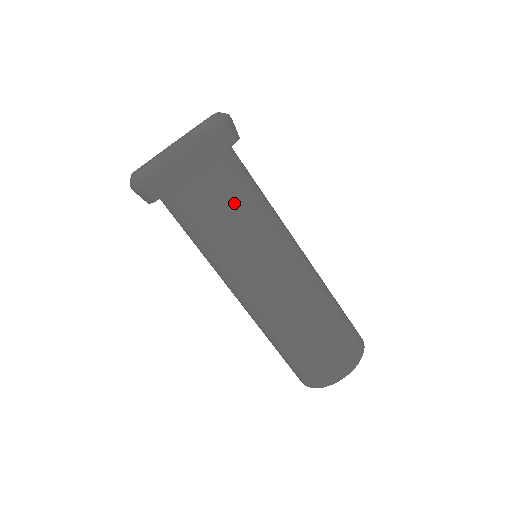
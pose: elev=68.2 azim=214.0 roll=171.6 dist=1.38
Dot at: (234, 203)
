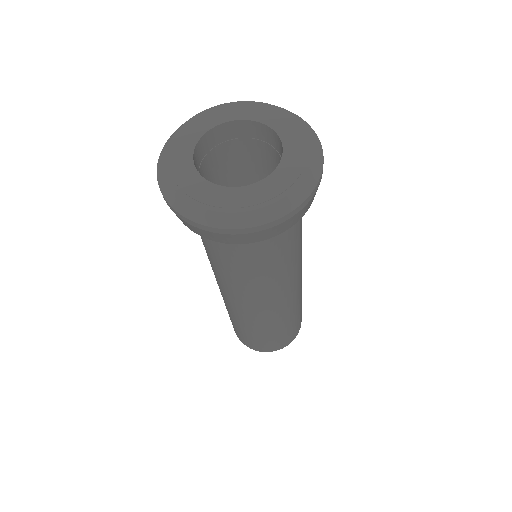
Dot at: (267, 256)
